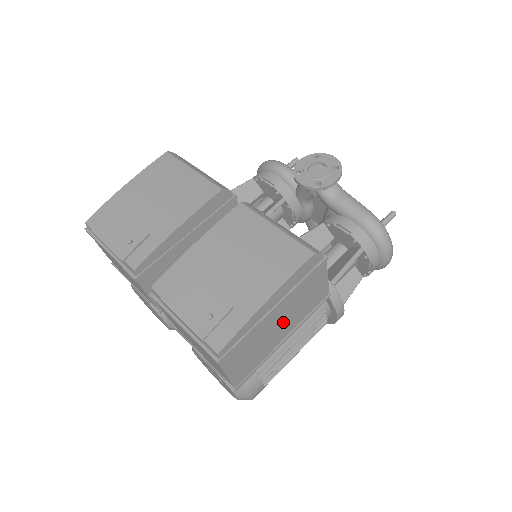
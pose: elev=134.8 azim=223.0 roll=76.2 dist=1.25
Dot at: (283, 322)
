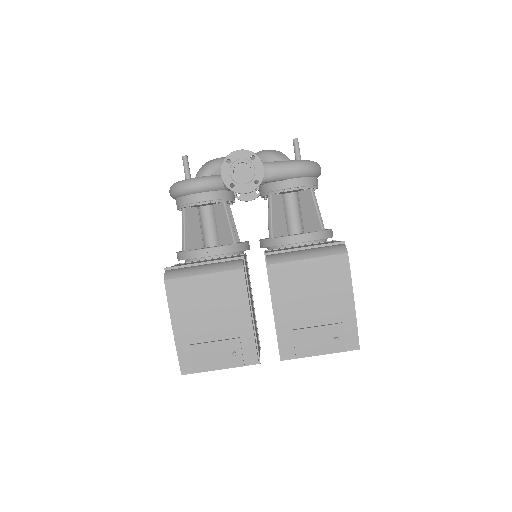
Dot at: occluded
